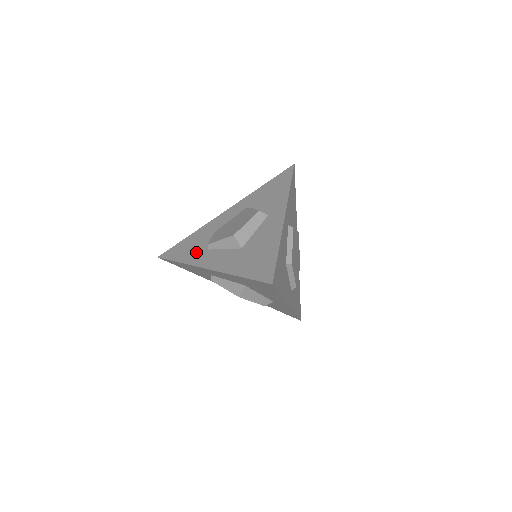
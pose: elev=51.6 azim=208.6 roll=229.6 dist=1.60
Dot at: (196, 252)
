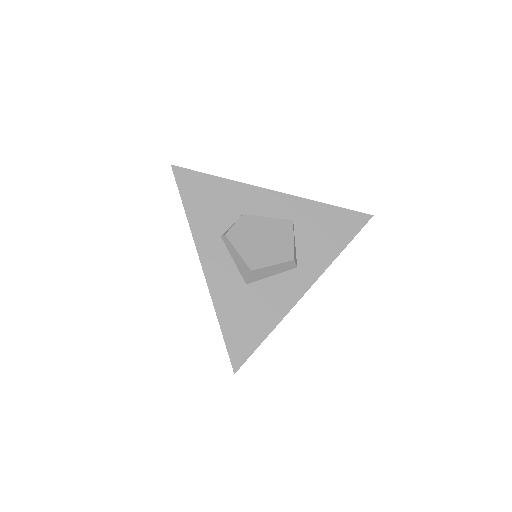
Dot at: (209, 222)
